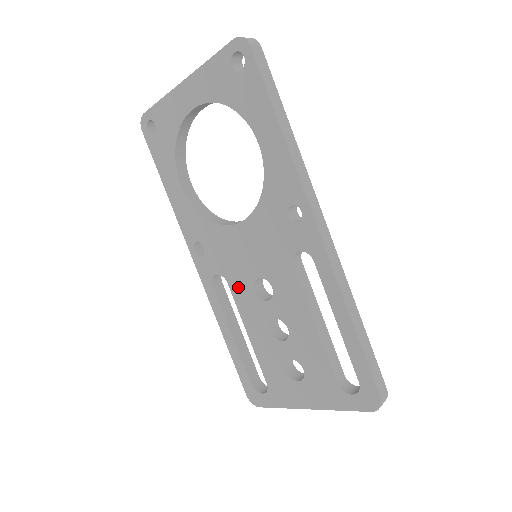
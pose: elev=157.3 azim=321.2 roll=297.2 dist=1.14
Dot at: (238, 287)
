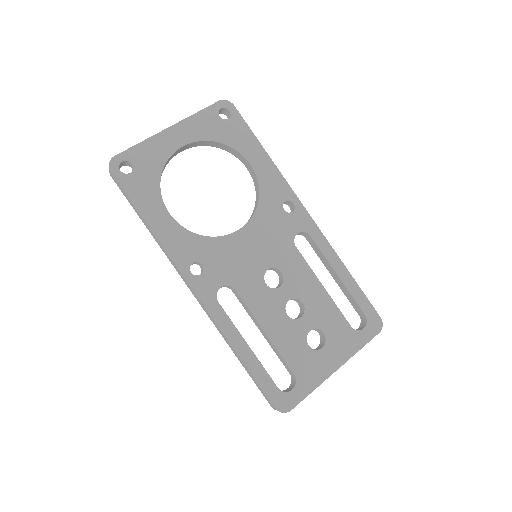
Dot at: (248, 288)
